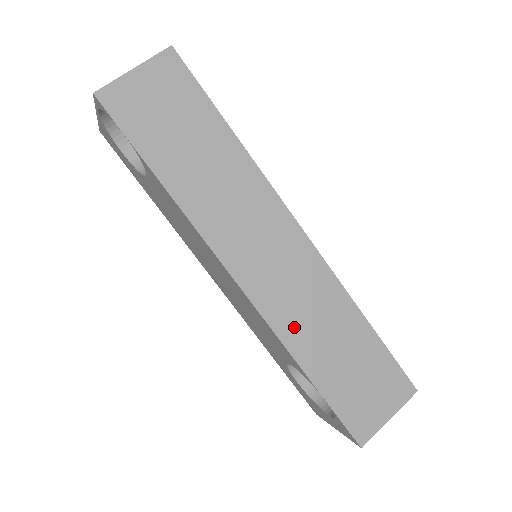
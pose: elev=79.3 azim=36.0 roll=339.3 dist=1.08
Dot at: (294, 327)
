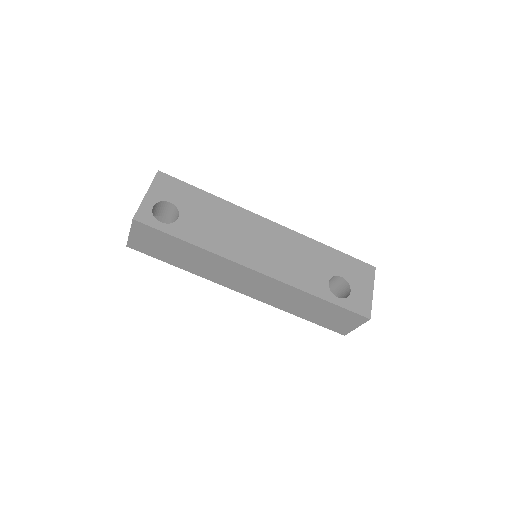
Dot at: (279, 303)
